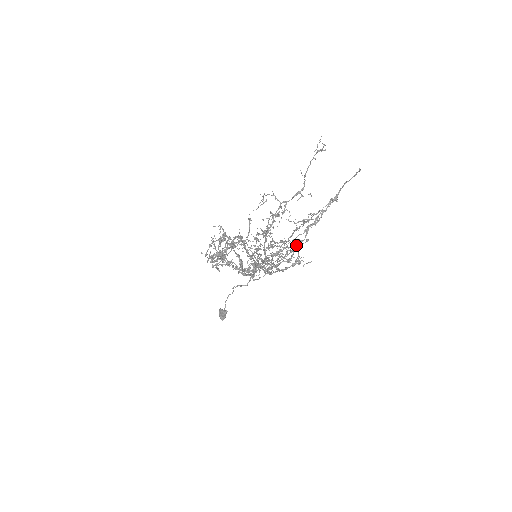
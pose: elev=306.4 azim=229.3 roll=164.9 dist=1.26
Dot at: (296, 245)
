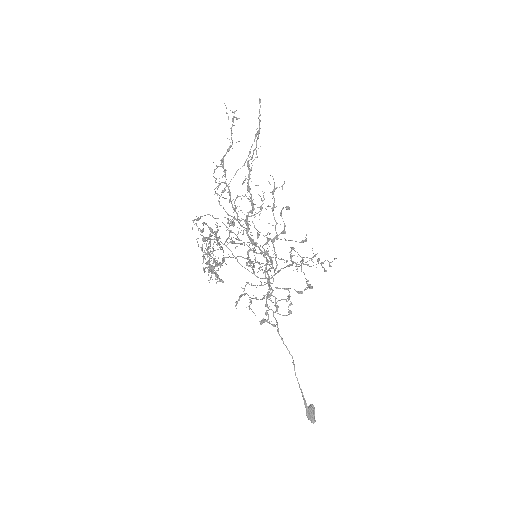
Dot at: (261, 199)
